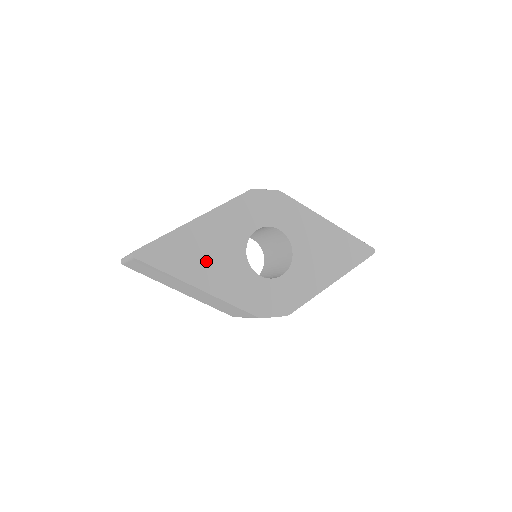
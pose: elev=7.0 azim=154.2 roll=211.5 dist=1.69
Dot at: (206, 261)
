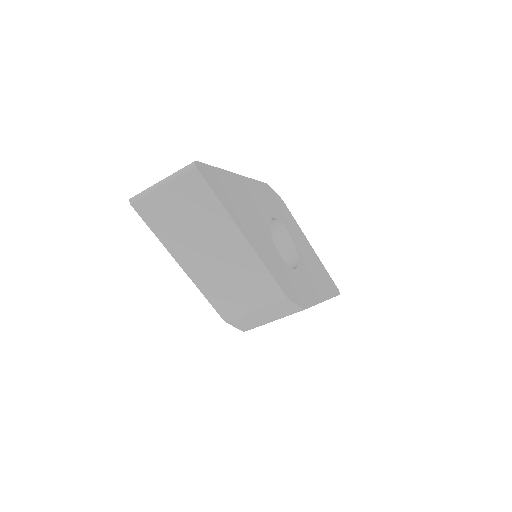
Dot at: (246, 215)
